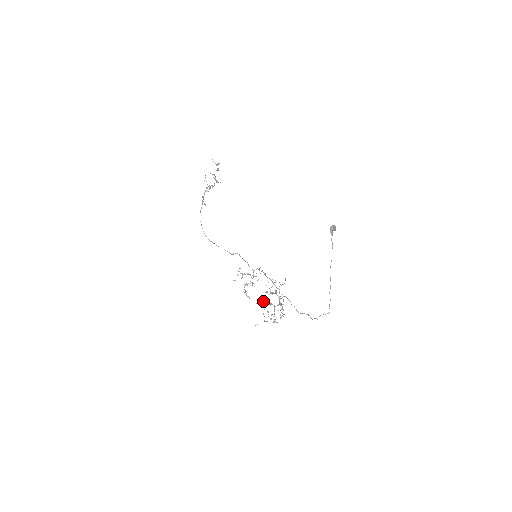
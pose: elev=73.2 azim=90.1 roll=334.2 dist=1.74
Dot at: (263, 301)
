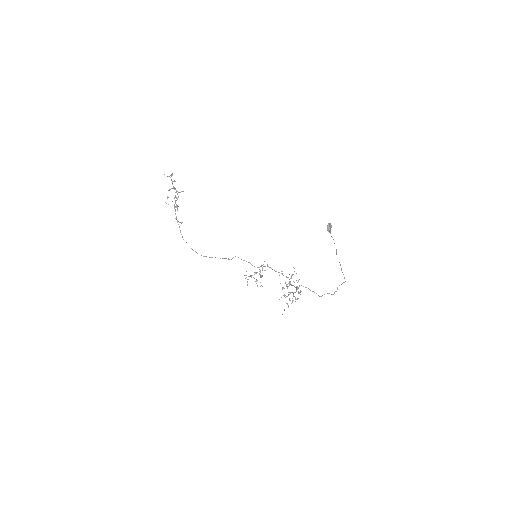
Dot at: occluded
